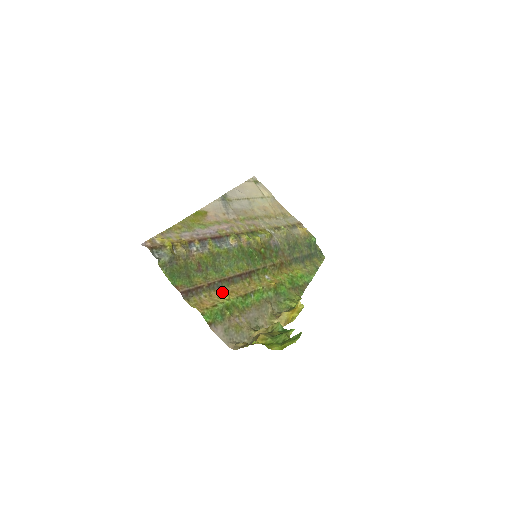
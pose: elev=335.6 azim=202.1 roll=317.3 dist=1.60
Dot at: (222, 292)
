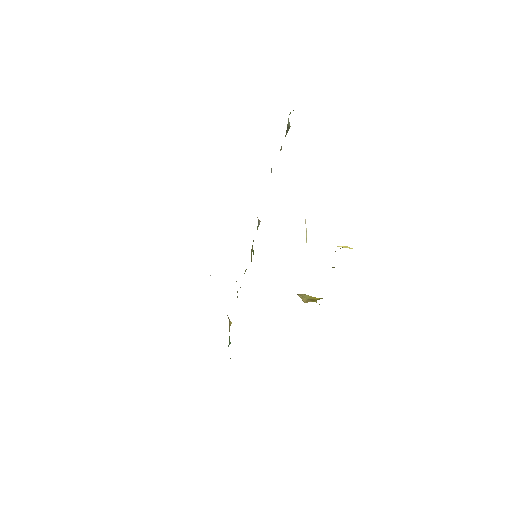
Dot at: occluded
